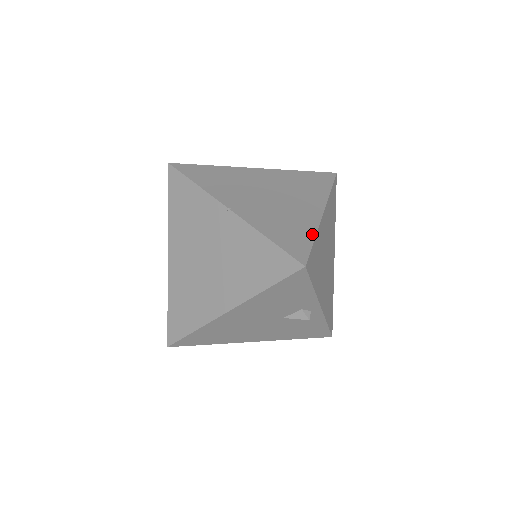
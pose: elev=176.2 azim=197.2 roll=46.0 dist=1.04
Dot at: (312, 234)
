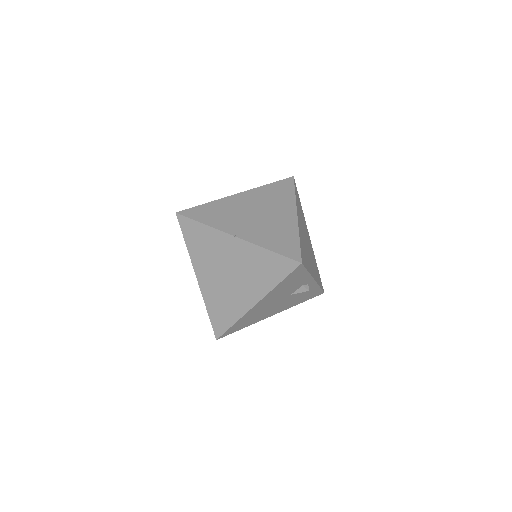
Dot at: (297, 236)
